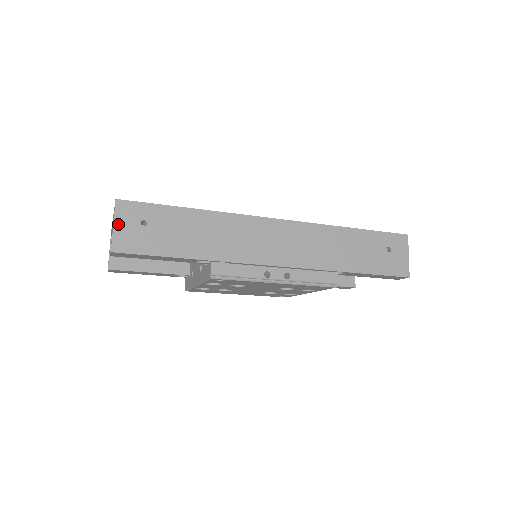
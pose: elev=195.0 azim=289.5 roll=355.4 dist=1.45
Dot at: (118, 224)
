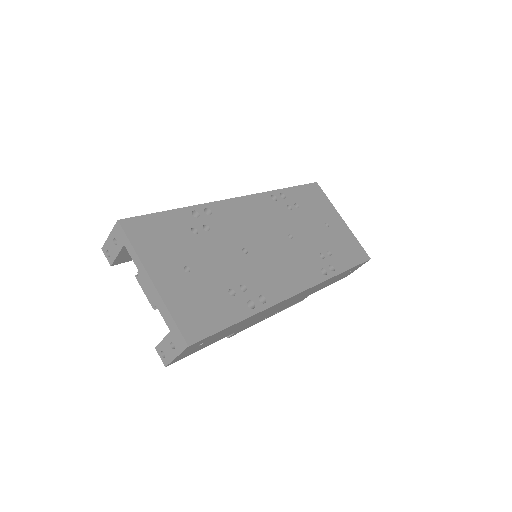
Dot at: (181, 355)
